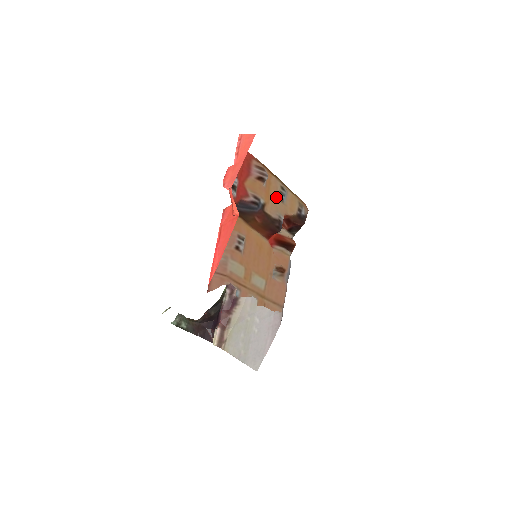
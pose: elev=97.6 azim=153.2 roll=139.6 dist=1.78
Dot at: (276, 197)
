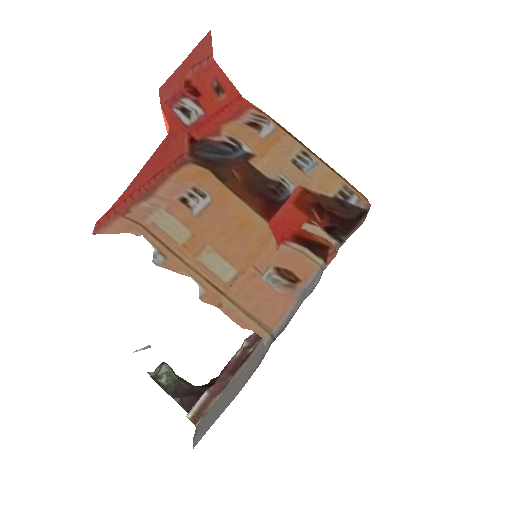
Dot at: (285, 158)
